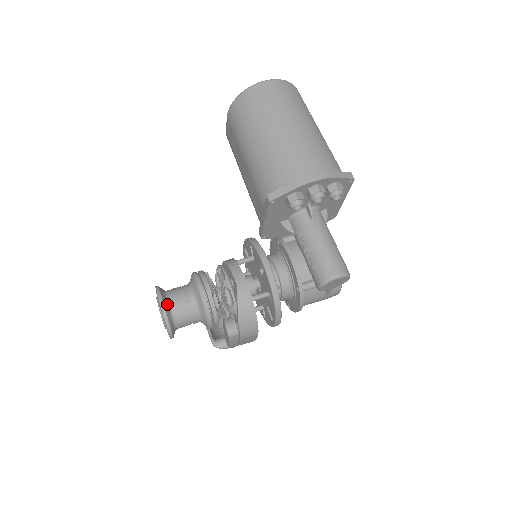
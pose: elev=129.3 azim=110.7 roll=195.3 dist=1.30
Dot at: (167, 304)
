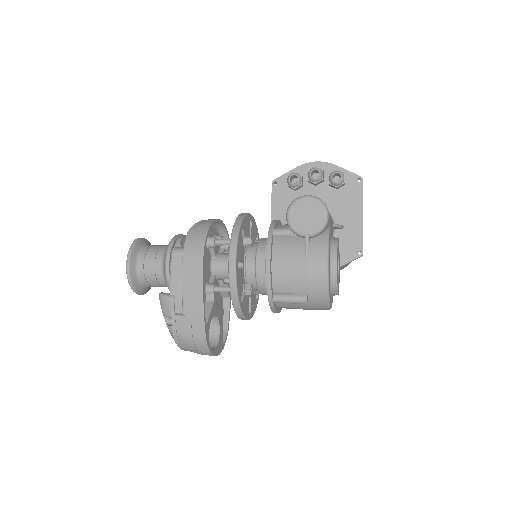
Dot at: (147, 243)
